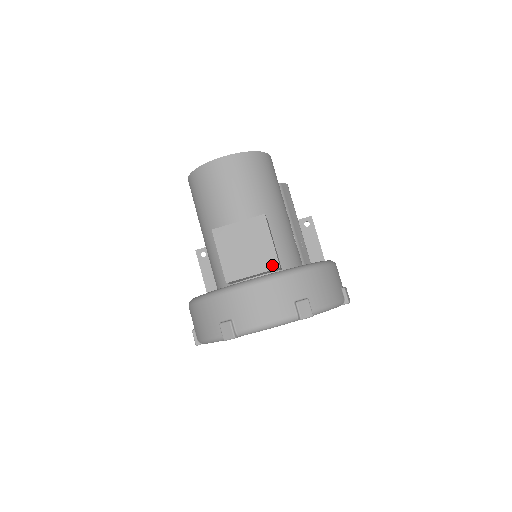
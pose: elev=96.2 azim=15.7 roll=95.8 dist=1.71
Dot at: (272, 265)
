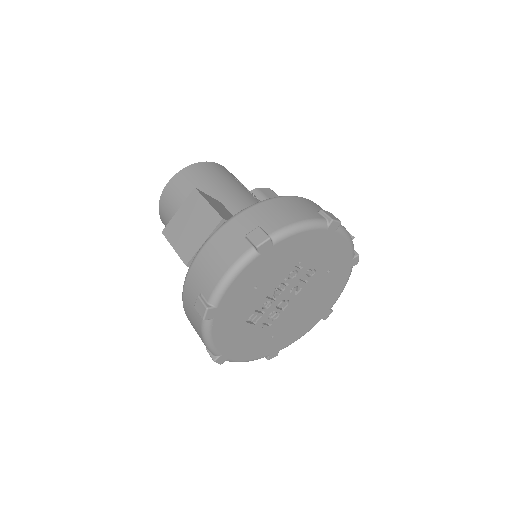
Dot at: (215, 222)
